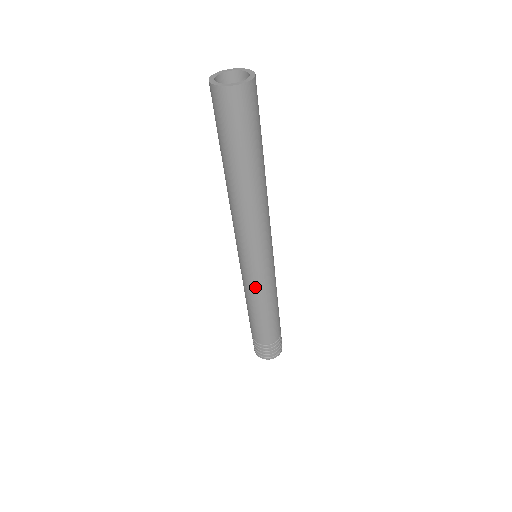
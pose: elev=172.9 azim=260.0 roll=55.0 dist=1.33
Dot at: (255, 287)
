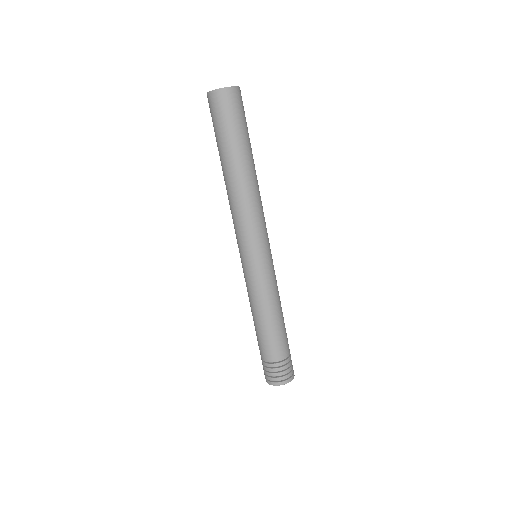
Dot at: (271, 280)
